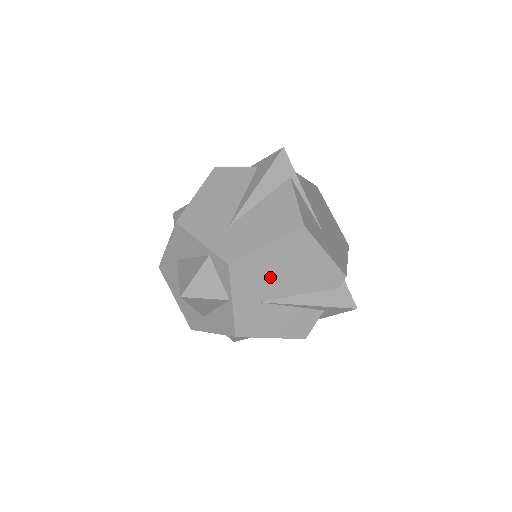
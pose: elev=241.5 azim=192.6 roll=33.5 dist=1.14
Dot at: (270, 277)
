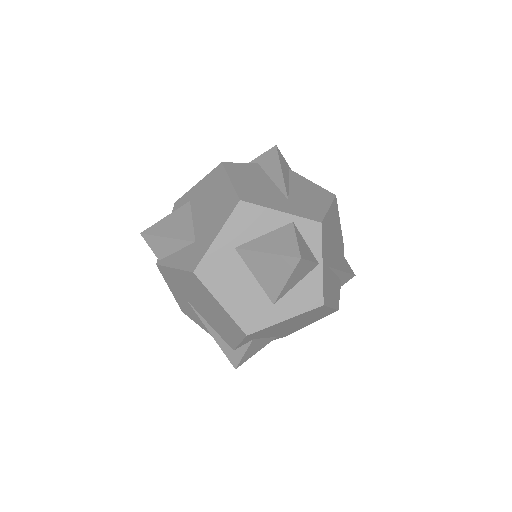
Dot at: (330, 241)
